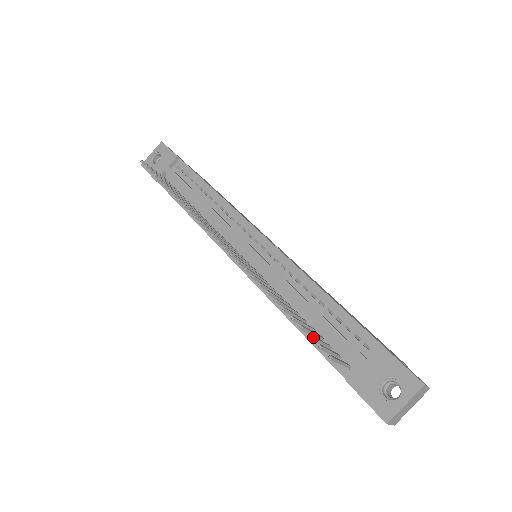
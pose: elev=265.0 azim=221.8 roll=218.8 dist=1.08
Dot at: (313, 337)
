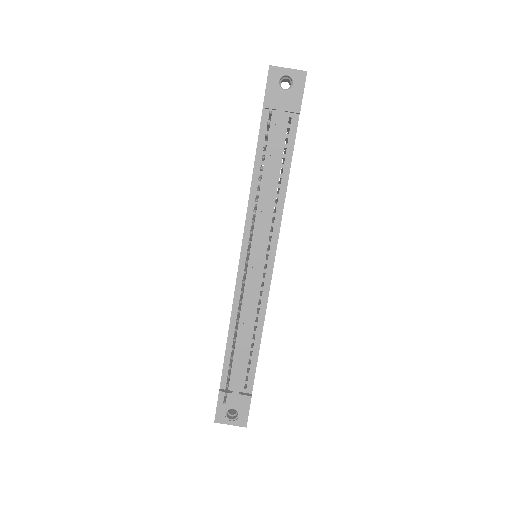
Dot at: occluded
